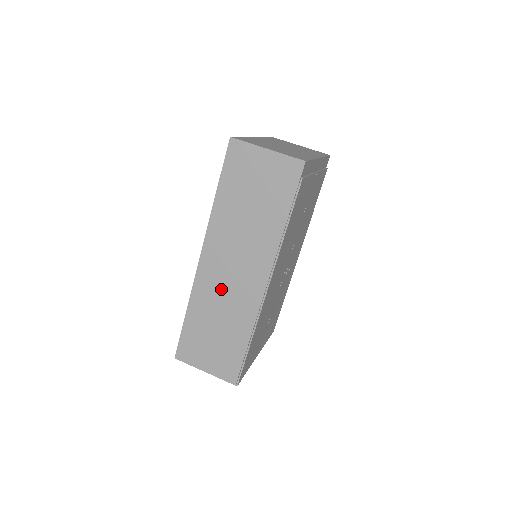
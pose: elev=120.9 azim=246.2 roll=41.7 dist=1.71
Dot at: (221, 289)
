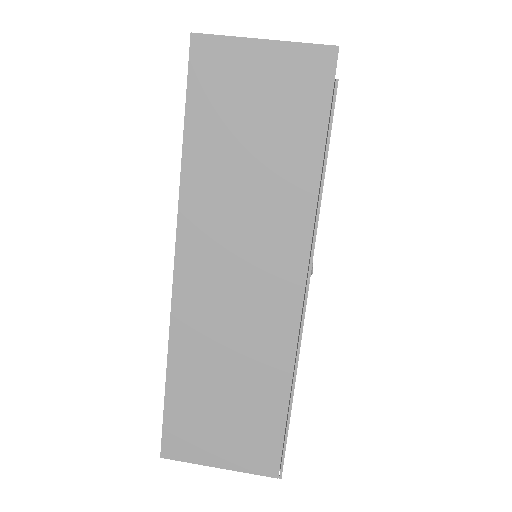
Dot at: (223, 316)
